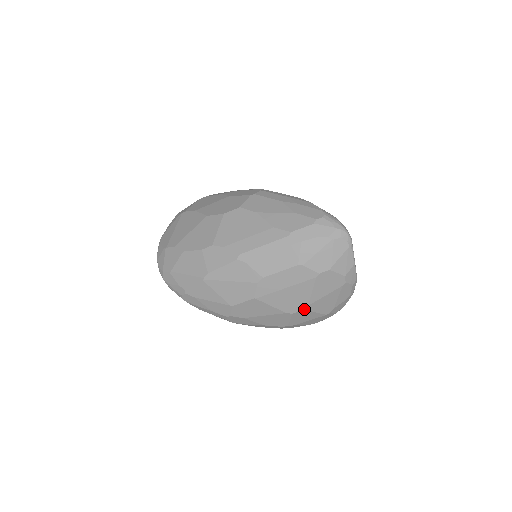
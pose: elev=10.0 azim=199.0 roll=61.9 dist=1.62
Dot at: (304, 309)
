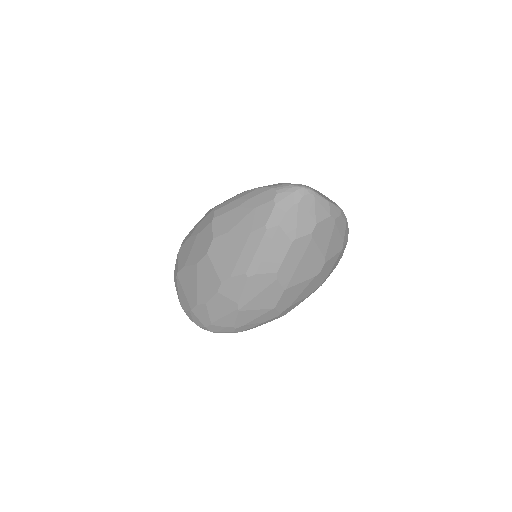
Dot at: (324, 263)
